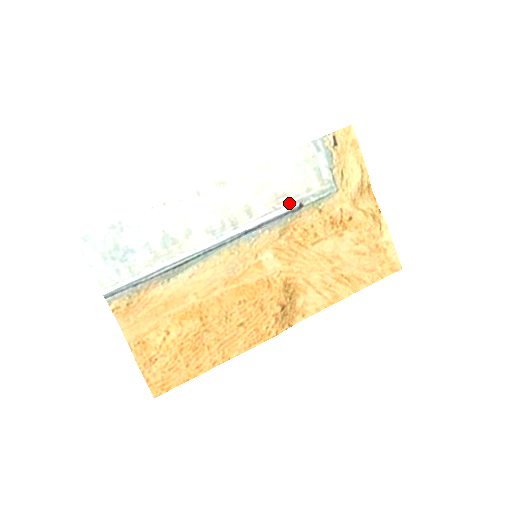
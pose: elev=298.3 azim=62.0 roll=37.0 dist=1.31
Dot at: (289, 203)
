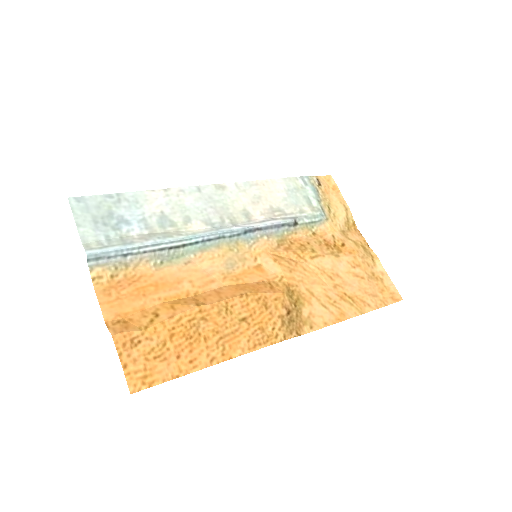
Dot at: (285, 218)
